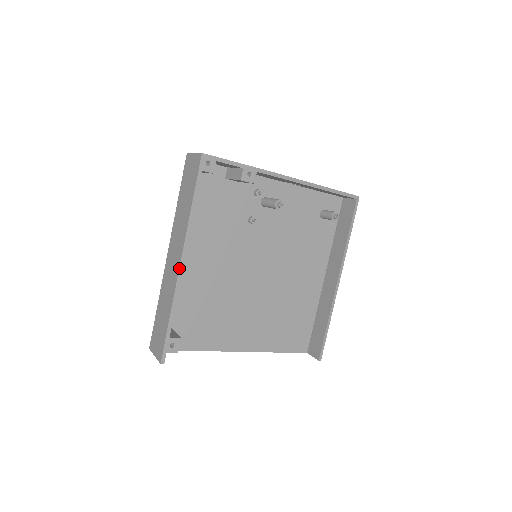
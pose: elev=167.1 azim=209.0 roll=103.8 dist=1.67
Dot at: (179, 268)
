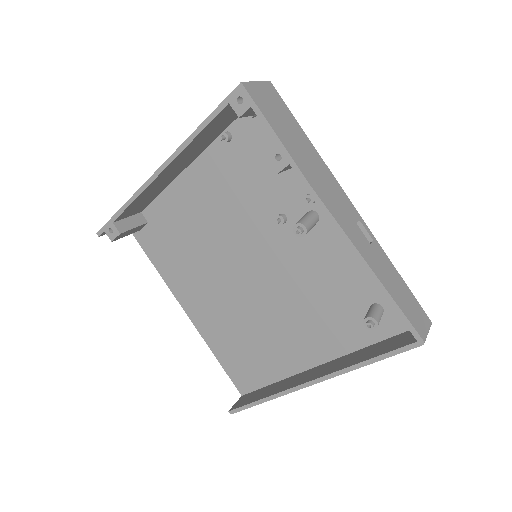
Dot at: (151, 176)
